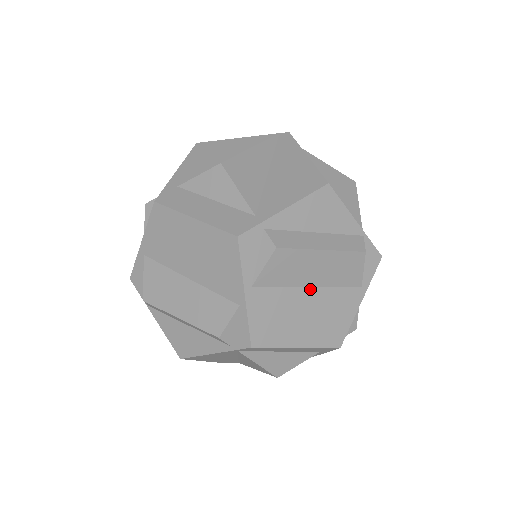
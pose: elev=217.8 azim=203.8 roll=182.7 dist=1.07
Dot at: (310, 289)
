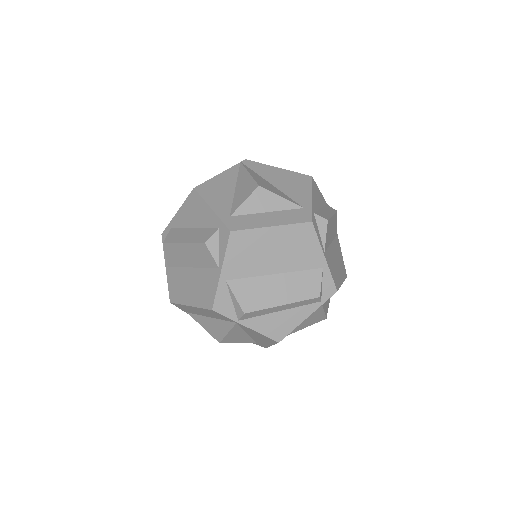
Dot at: (332, 245)
